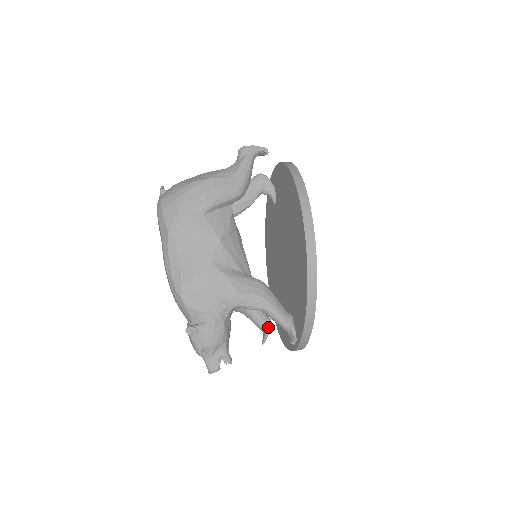
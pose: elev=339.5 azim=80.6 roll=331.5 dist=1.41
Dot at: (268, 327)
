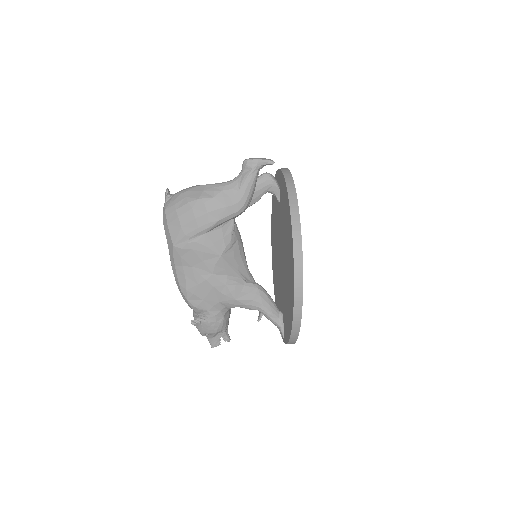
Dot at: occluded
